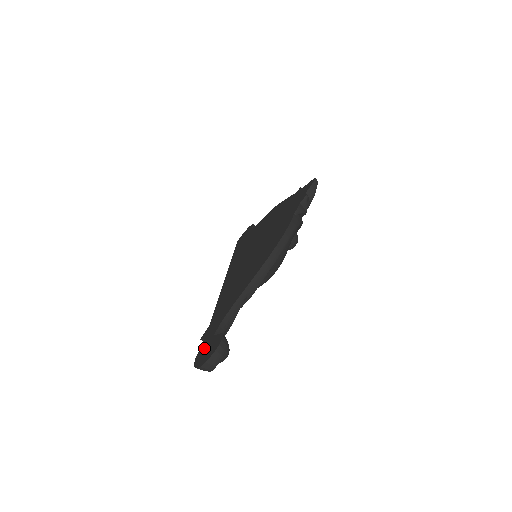
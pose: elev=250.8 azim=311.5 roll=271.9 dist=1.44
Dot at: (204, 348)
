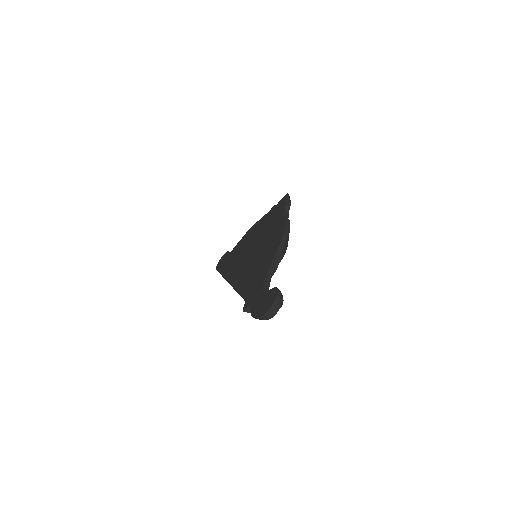
Dot at: (258, 306)
